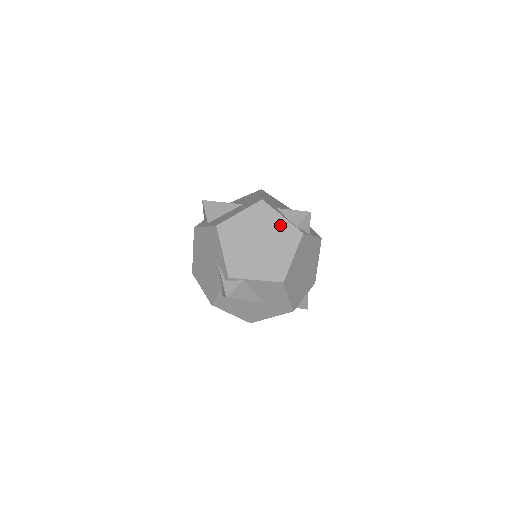
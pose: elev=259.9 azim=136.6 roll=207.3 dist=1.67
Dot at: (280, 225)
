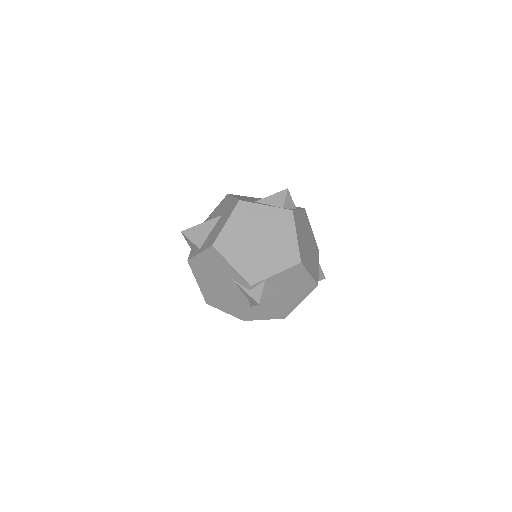
Dot at: (268, 214)
